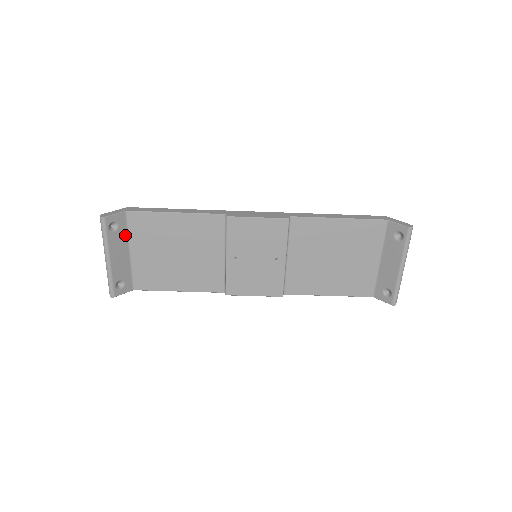
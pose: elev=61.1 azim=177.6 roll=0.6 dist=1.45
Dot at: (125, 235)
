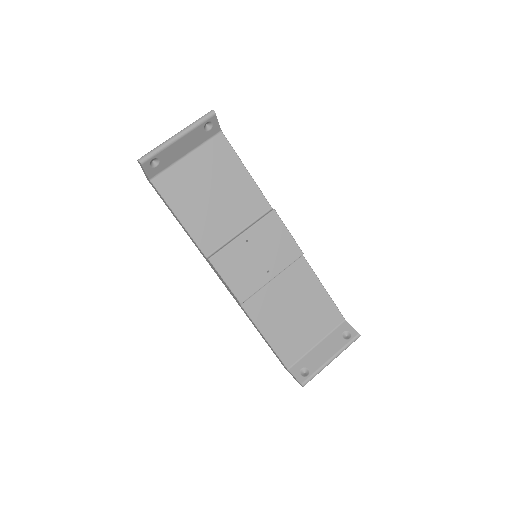
Dot at: (201, 141)
